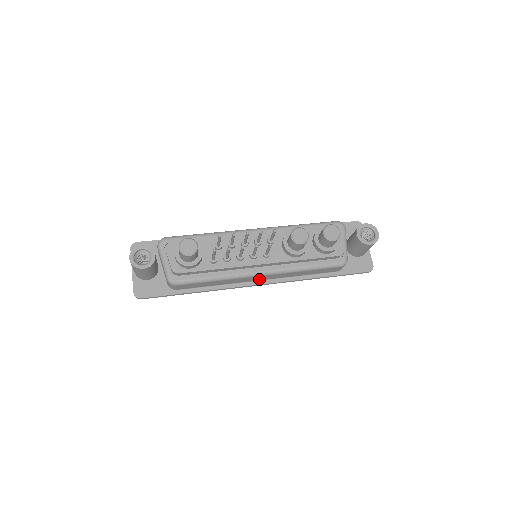
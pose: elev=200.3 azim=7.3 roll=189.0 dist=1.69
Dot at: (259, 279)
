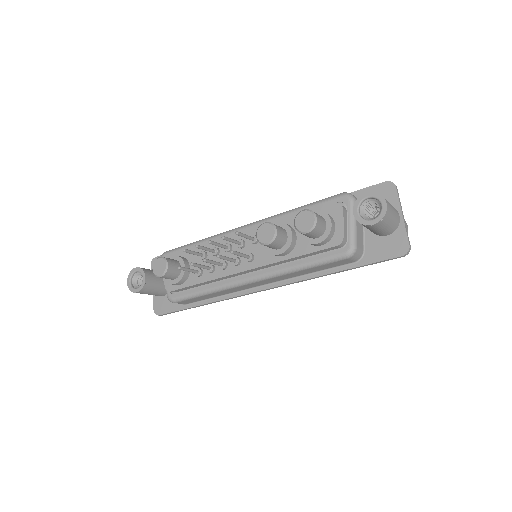
Dot at: (258, 284)
